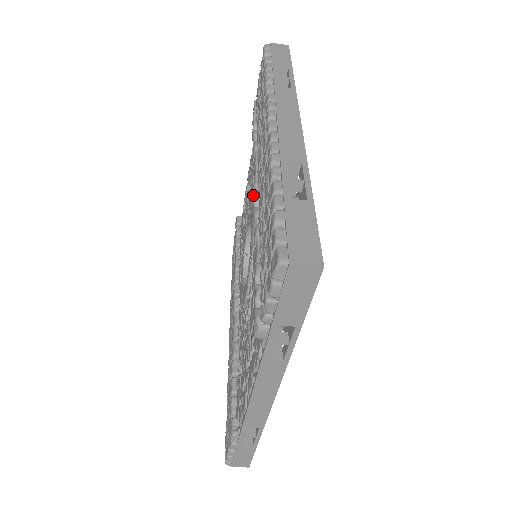
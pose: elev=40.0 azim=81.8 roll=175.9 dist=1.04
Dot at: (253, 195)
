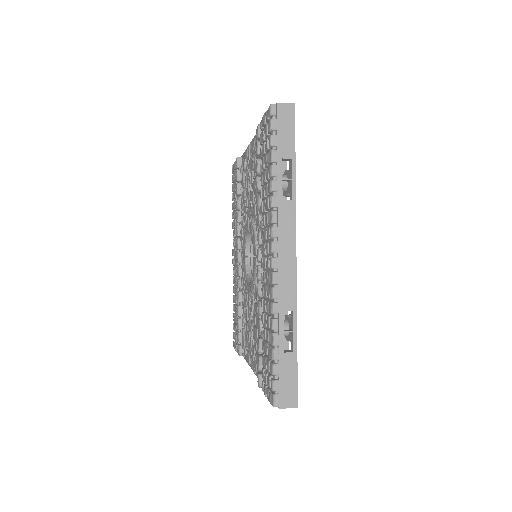
Dot at: occluded
